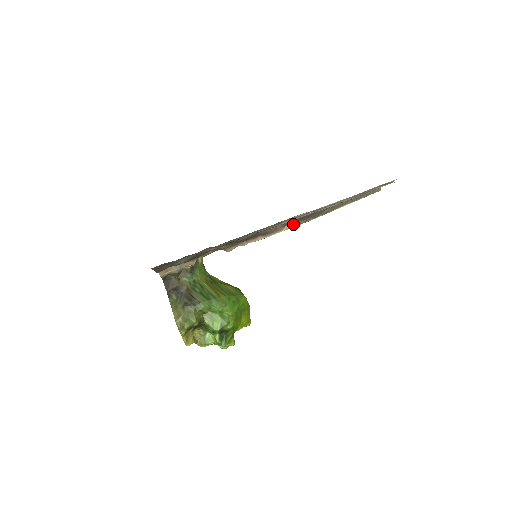
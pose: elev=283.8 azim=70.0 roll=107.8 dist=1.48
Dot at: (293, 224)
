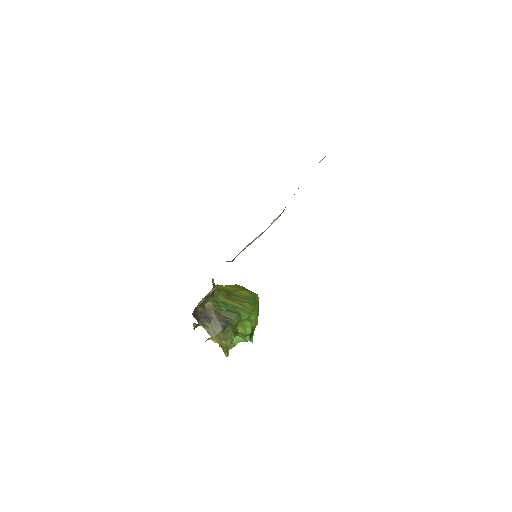
Dot at: (278, 216)
